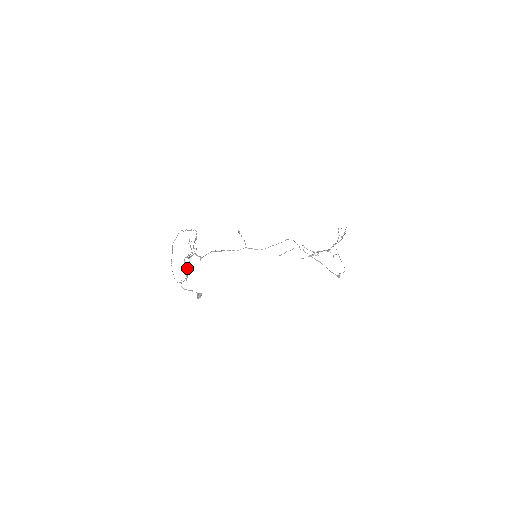
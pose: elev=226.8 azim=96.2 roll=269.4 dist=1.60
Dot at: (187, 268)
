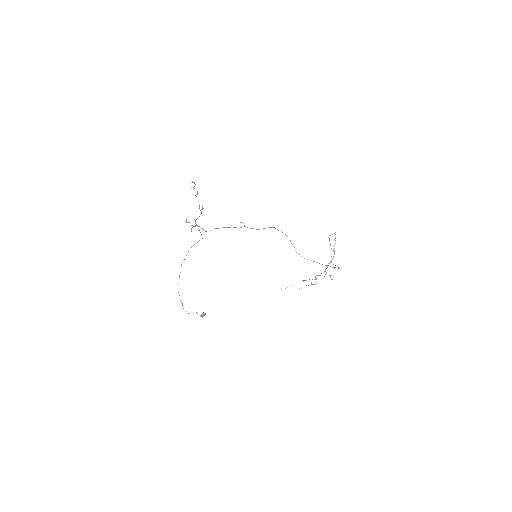
Dot at: occluded
